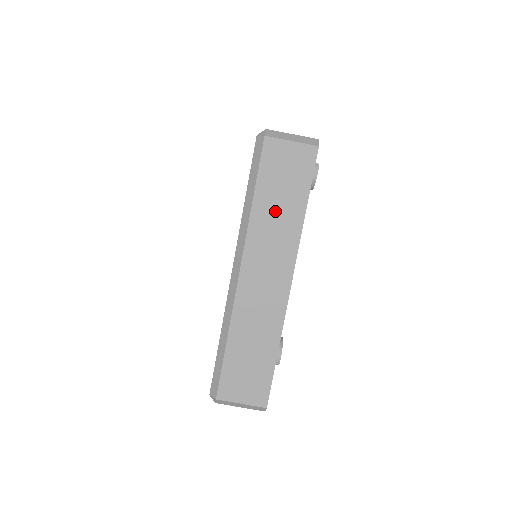
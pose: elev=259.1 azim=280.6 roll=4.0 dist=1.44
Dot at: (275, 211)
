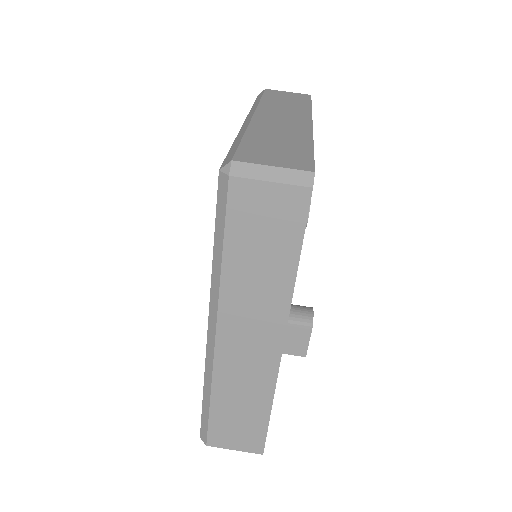
Dot at: (283, 103)
